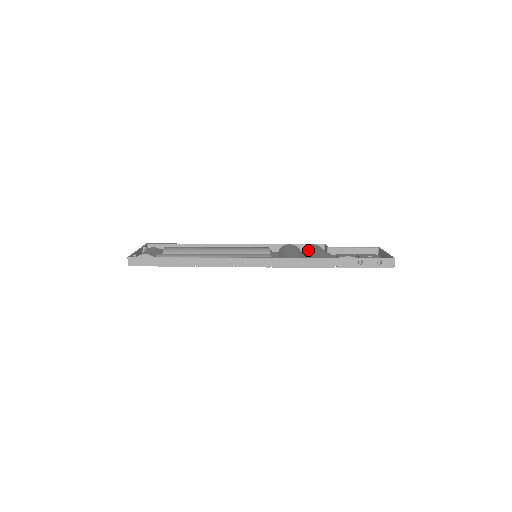
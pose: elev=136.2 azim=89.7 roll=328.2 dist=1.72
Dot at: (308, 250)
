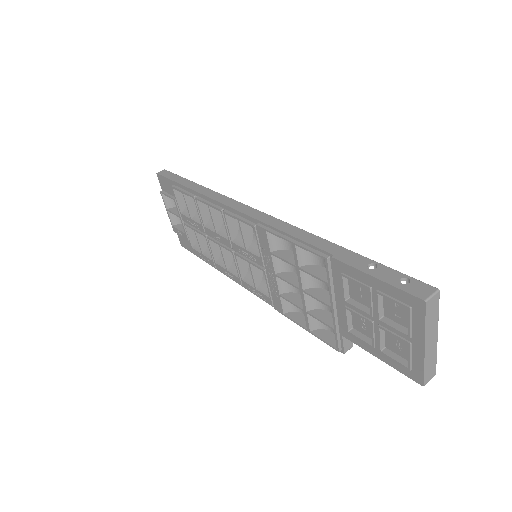
Dot at: occluded
